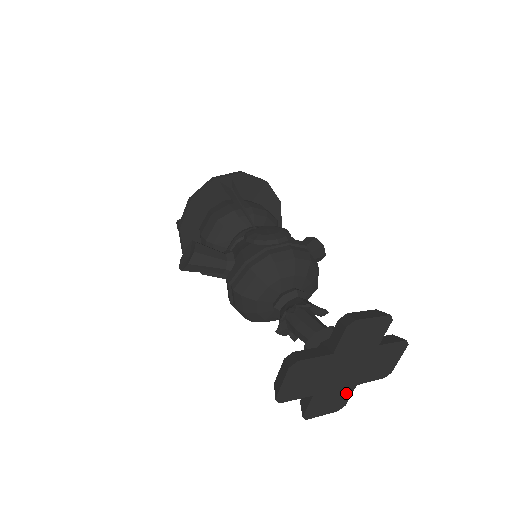
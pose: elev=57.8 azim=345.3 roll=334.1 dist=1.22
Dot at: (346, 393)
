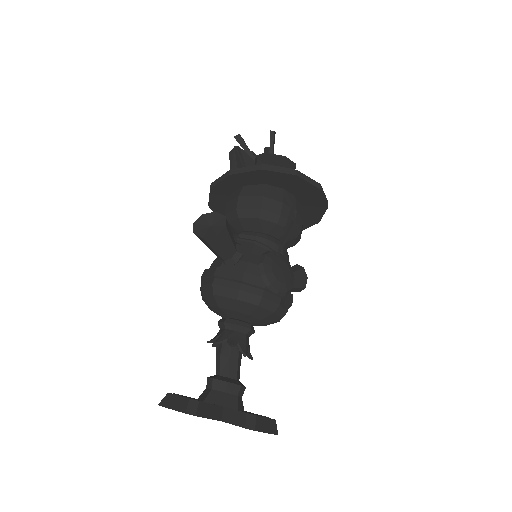
Dot at: occluded
